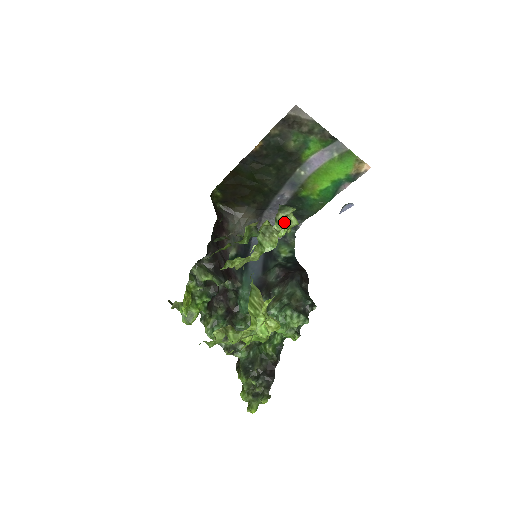
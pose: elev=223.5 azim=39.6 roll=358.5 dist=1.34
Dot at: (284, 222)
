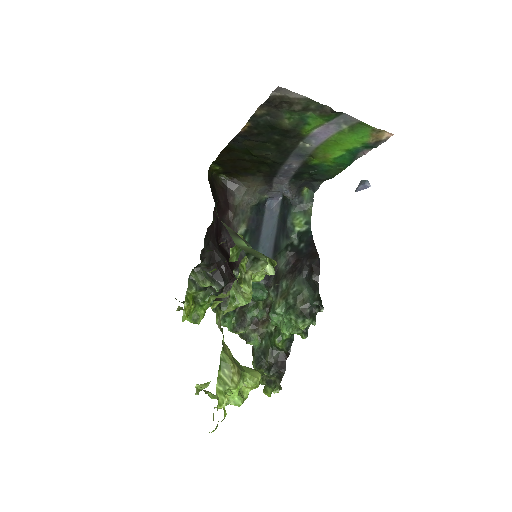
Dot at: (258, 274)
